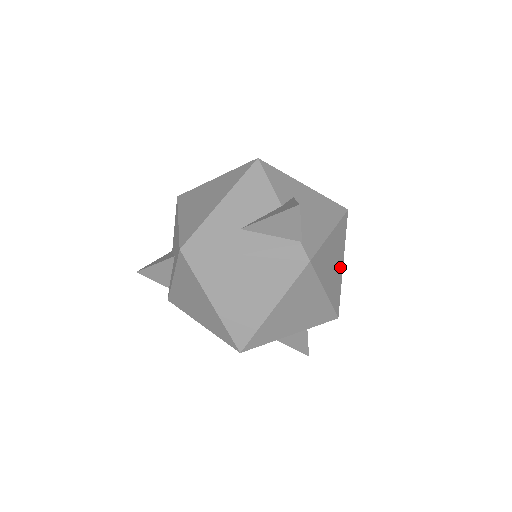
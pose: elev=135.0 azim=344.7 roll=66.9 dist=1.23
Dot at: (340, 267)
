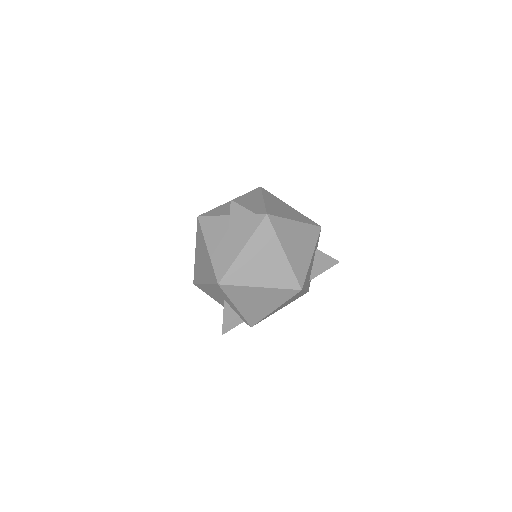
Dot at: (290, 208)
